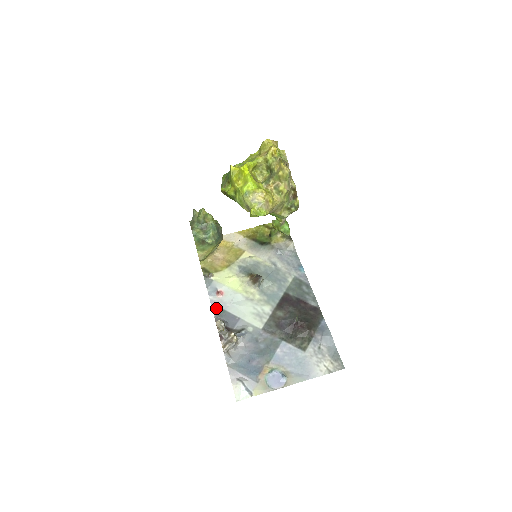
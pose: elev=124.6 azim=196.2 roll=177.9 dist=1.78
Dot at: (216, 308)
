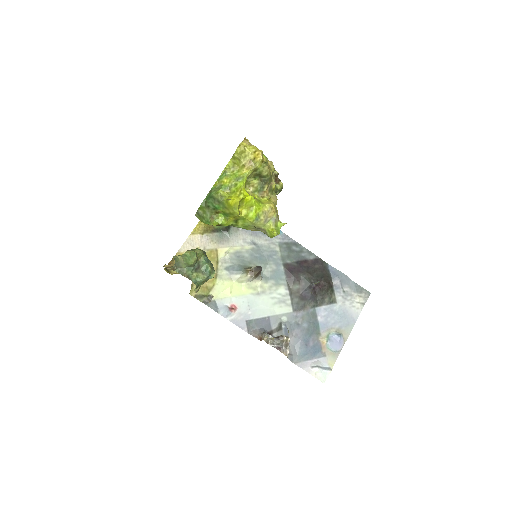
Dot at: (242, 324)
